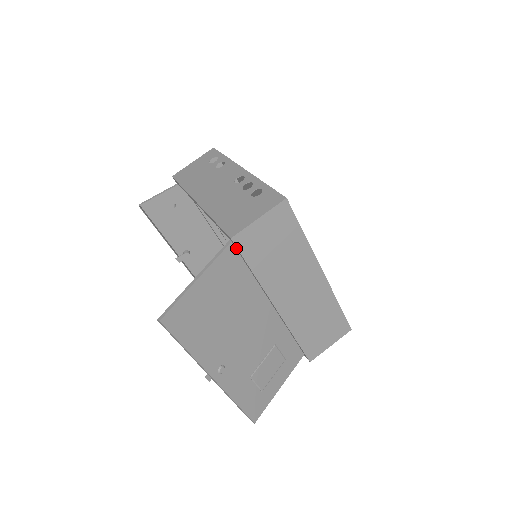
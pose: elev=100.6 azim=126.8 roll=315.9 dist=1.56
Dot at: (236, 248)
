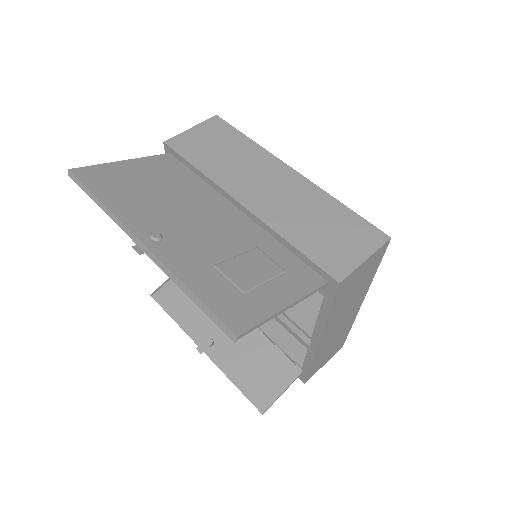
Dot at: (174, 154)
